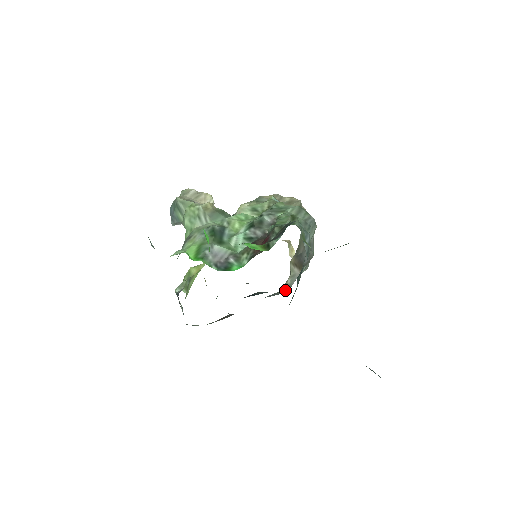
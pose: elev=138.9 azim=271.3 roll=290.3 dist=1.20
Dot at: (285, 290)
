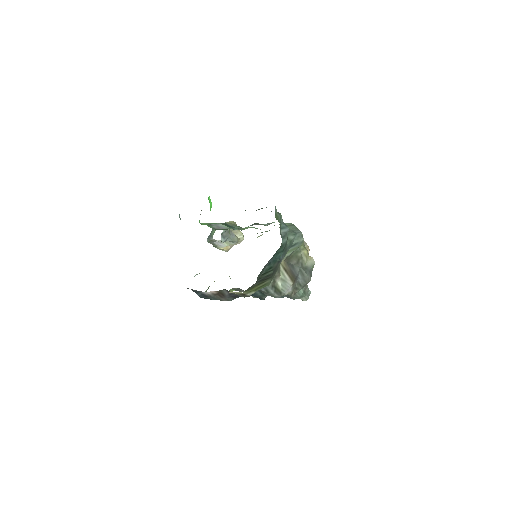
Dot at: (277, 294)
